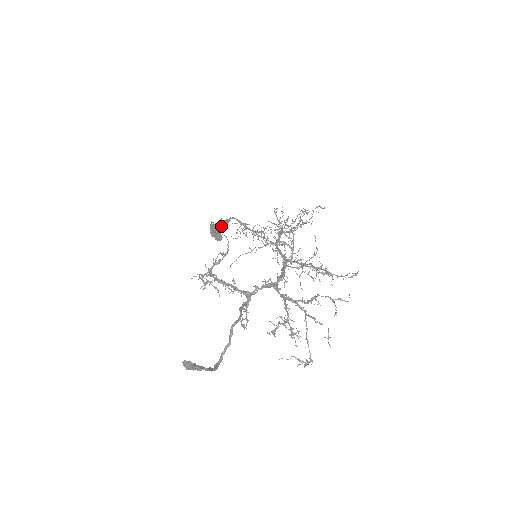
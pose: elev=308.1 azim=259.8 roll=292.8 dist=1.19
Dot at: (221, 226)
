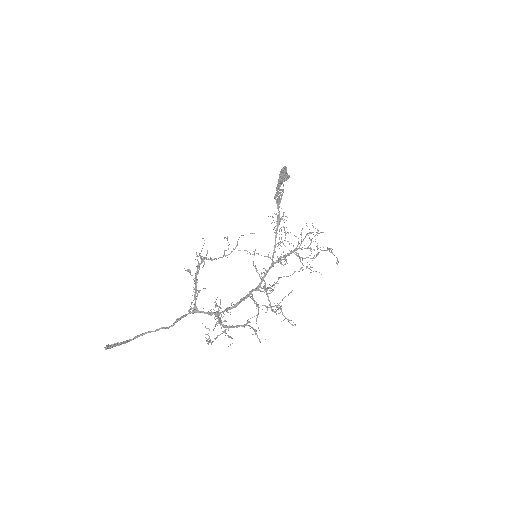
Dot at: (289, 177)
